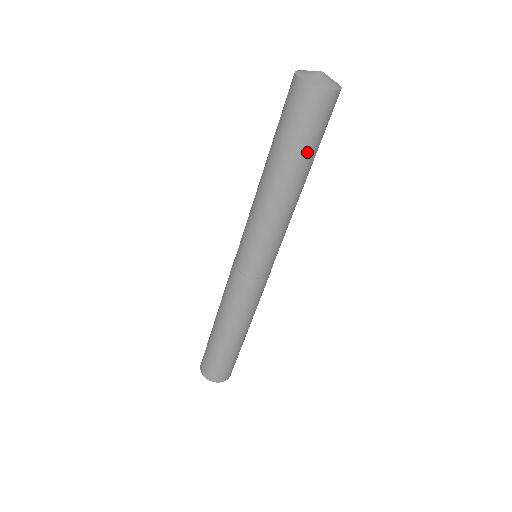
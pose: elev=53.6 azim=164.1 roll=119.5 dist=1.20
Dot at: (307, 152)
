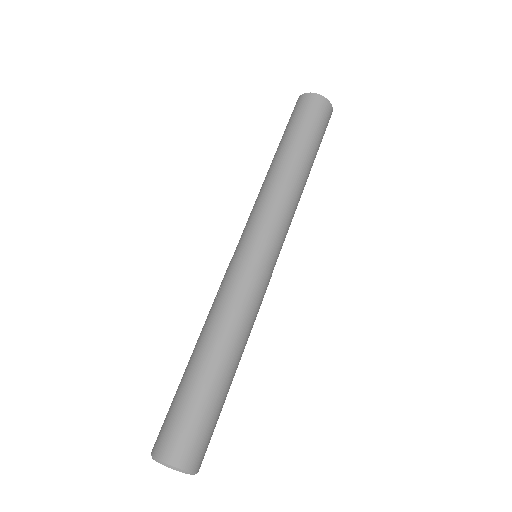
Dot at: (304, 136)
